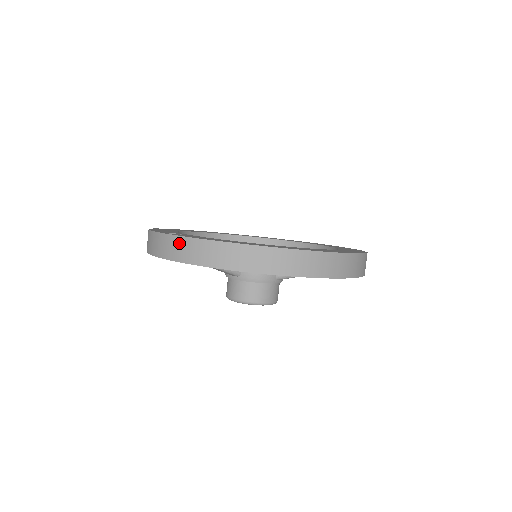
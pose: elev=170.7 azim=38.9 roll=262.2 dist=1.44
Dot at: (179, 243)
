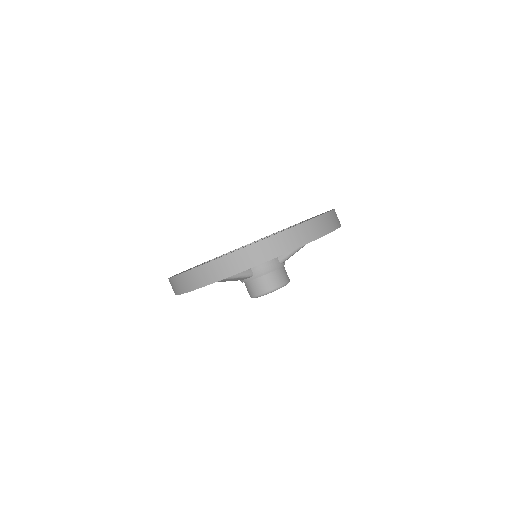
Dot at: (200, 272)
